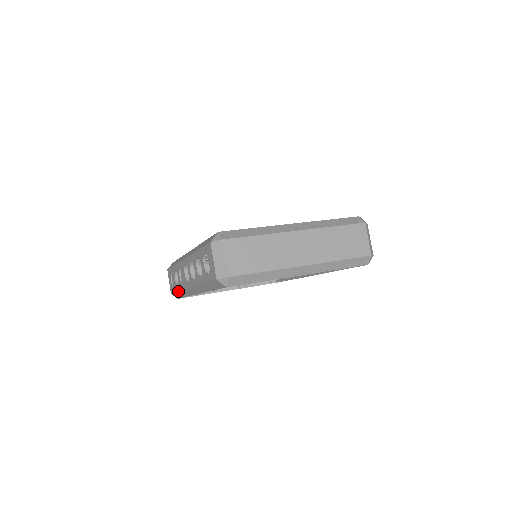
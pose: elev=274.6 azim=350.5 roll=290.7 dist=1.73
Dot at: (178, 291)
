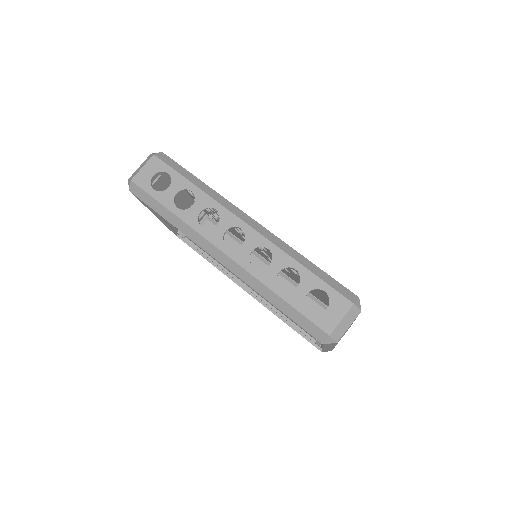
Dot at: (172, 212)
